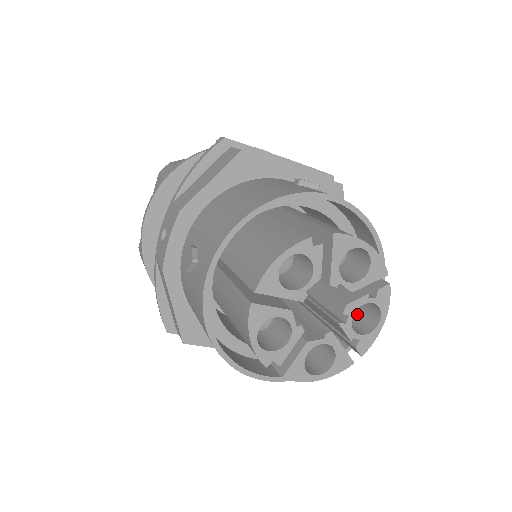
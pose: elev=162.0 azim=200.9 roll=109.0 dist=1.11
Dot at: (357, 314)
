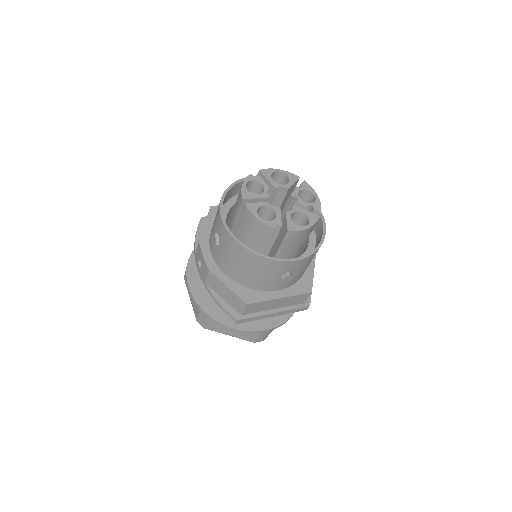
Dot at: occluded
